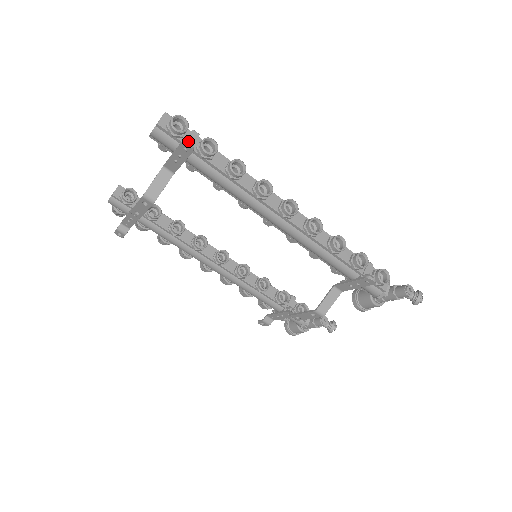
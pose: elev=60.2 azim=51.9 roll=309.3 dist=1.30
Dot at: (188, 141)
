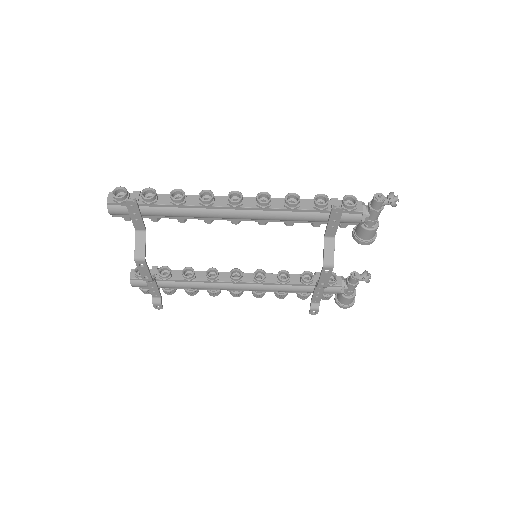
Dot at: (130, 199)
